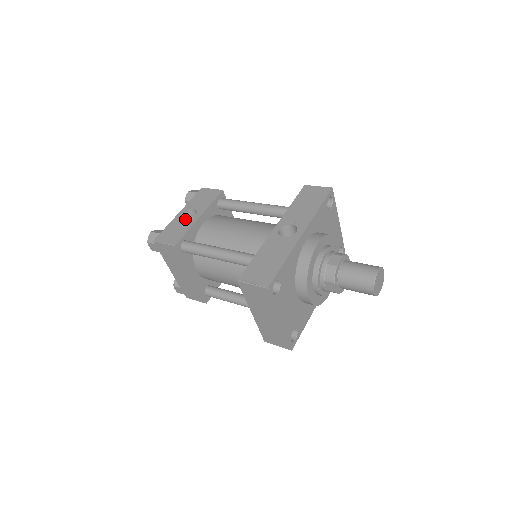
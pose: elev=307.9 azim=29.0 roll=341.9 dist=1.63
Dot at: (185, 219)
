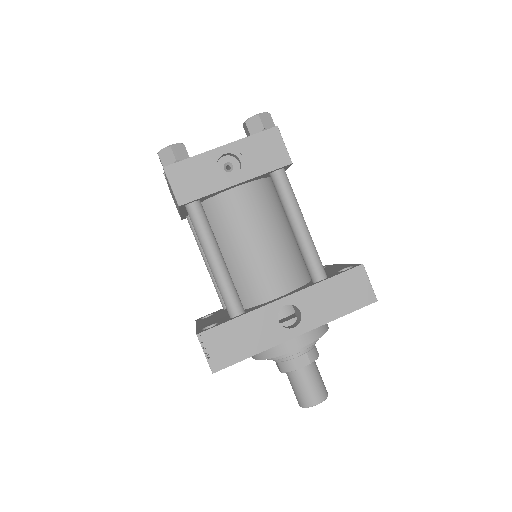
Dot at: (222, 159)
